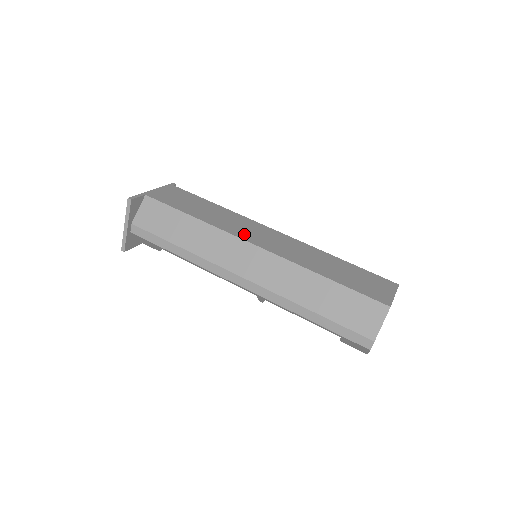
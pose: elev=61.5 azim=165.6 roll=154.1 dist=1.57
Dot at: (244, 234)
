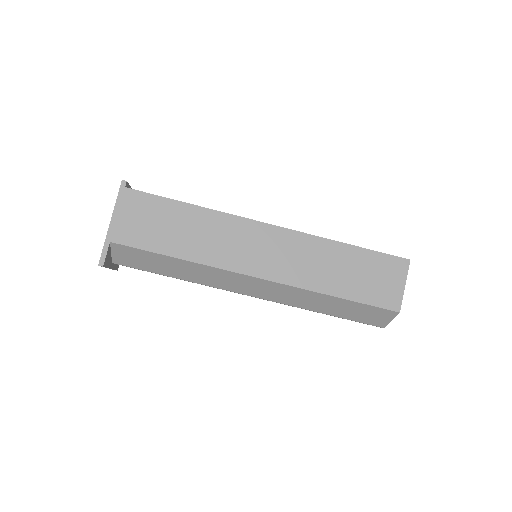
Dot at: (240, 261)
